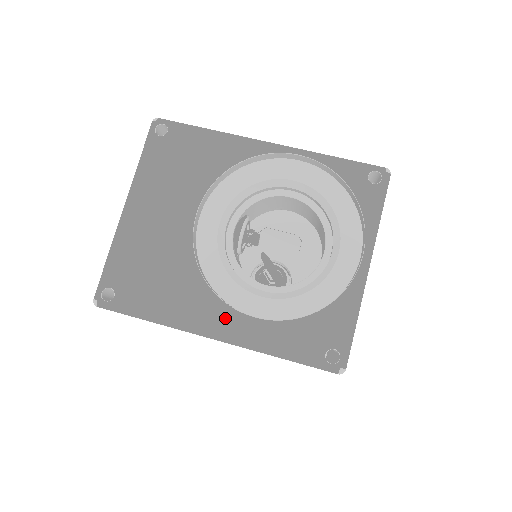
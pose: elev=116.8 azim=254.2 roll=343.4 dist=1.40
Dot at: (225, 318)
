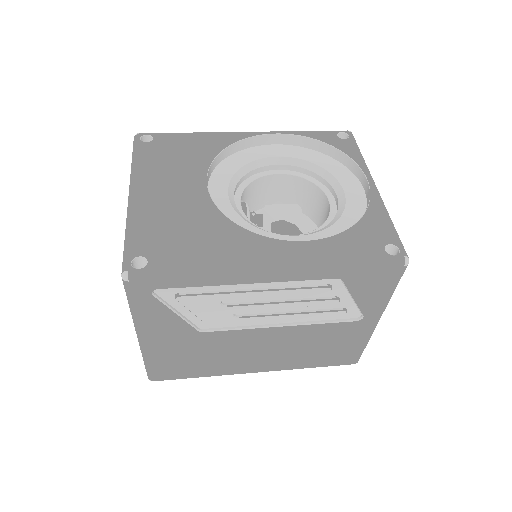
Dot at: (276, 249)
